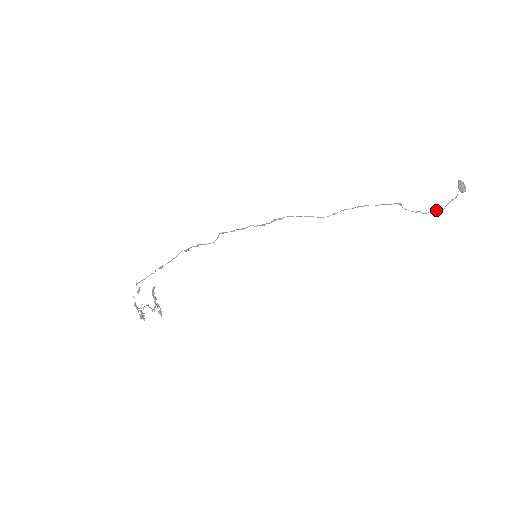
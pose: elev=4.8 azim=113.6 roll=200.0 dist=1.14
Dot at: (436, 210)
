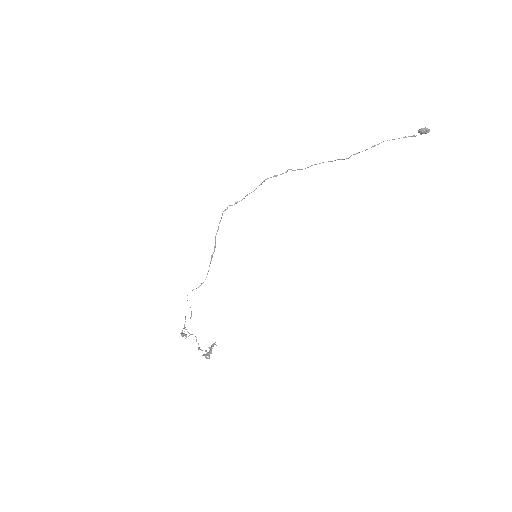
Dot at: (378, 144)
